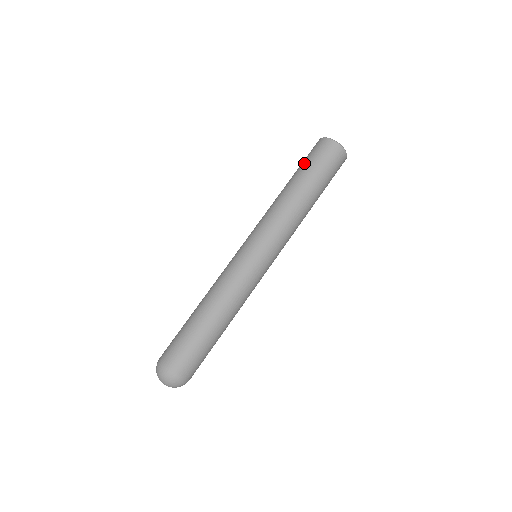
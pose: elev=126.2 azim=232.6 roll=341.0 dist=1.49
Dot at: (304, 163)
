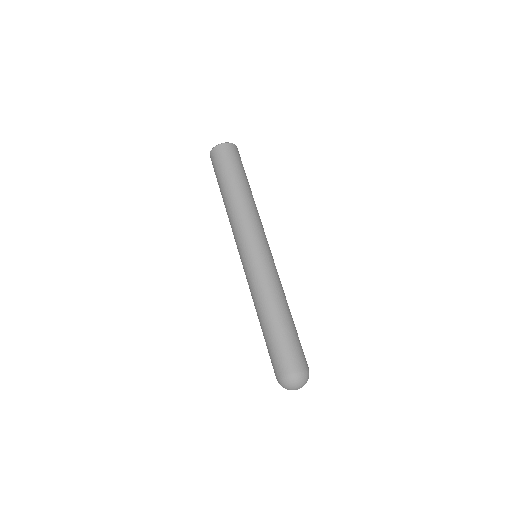
Dot at: (221, 172)
